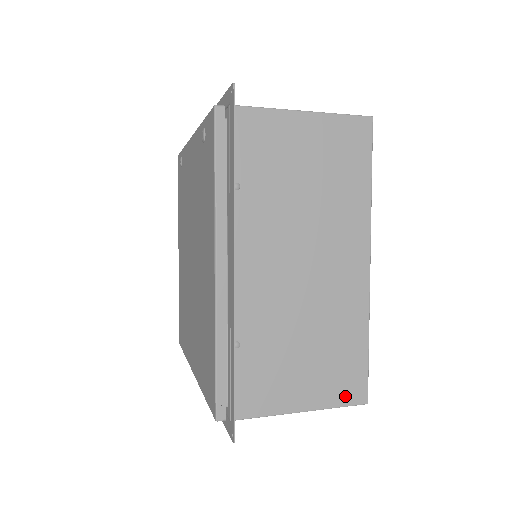
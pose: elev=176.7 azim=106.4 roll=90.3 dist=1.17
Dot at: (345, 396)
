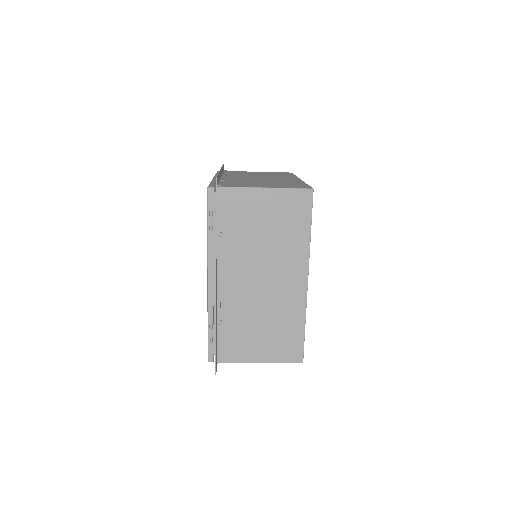
Dot at: (295, 187)
